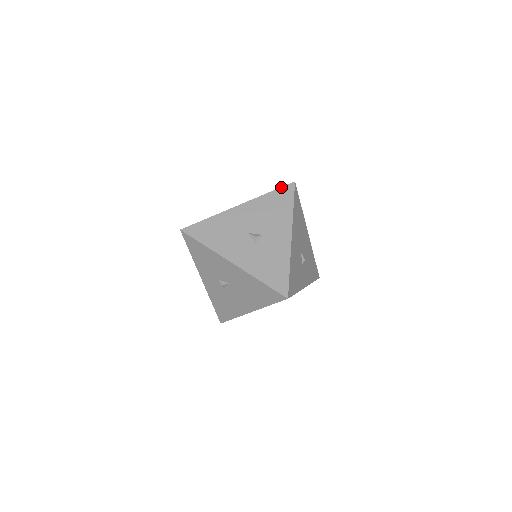
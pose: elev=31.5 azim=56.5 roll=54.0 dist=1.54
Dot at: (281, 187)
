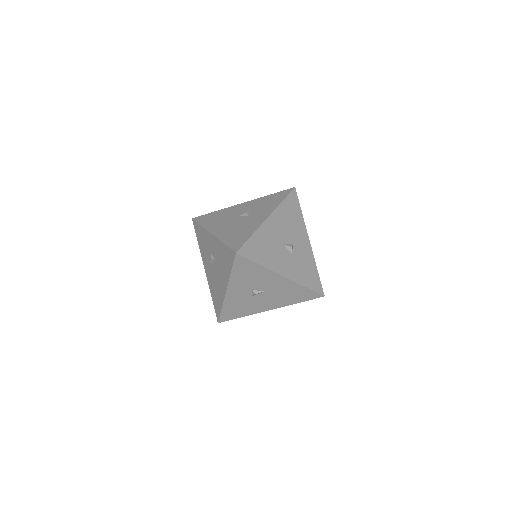
Dot at: (289, 194)
